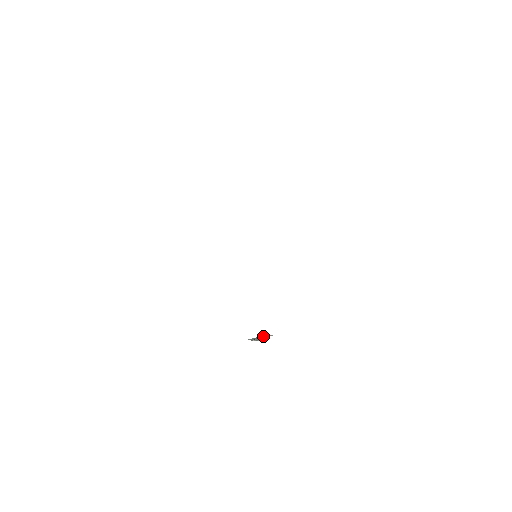
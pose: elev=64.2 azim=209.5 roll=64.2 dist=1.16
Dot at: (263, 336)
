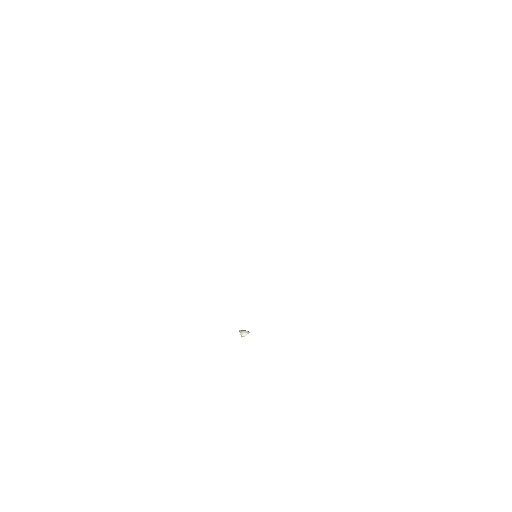
Dot at: (245, 330)
